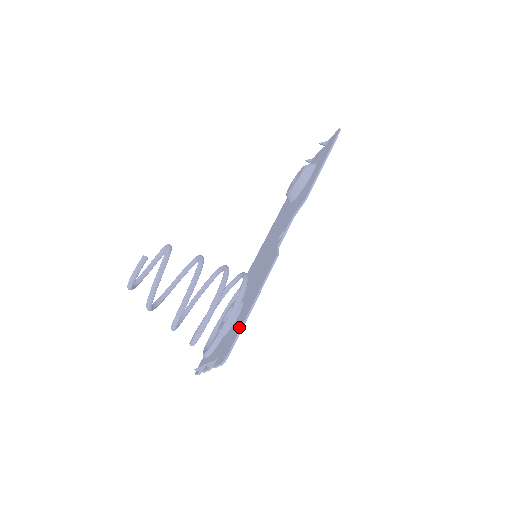
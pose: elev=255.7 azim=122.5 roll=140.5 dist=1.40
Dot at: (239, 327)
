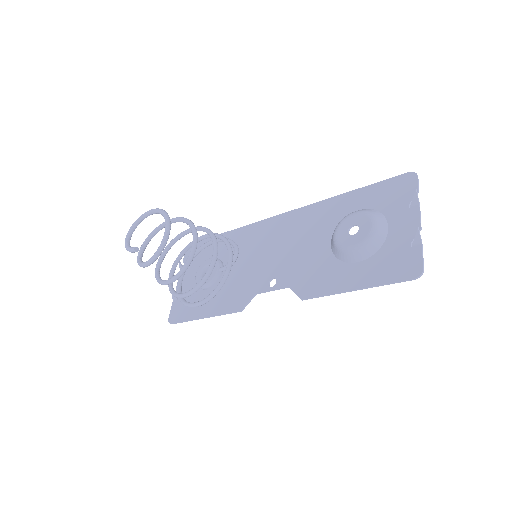
Dot at: (188, 317)
